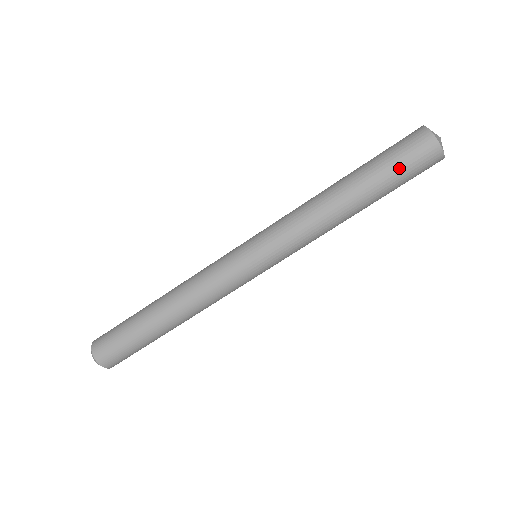
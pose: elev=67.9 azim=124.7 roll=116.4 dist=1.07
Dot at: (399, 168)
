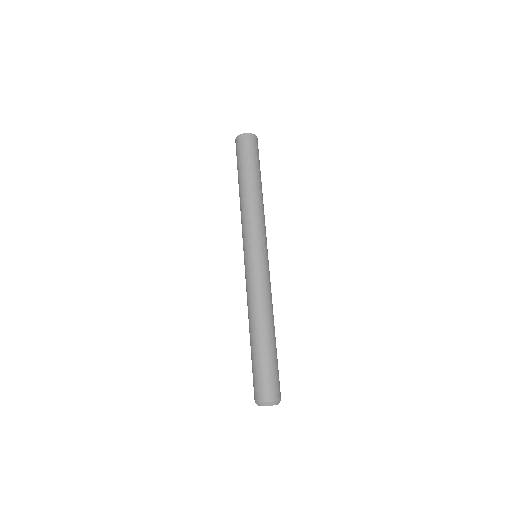
Dot at: (251, 155)
